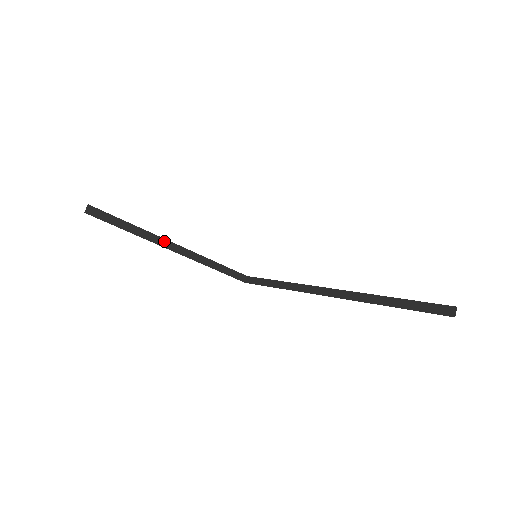
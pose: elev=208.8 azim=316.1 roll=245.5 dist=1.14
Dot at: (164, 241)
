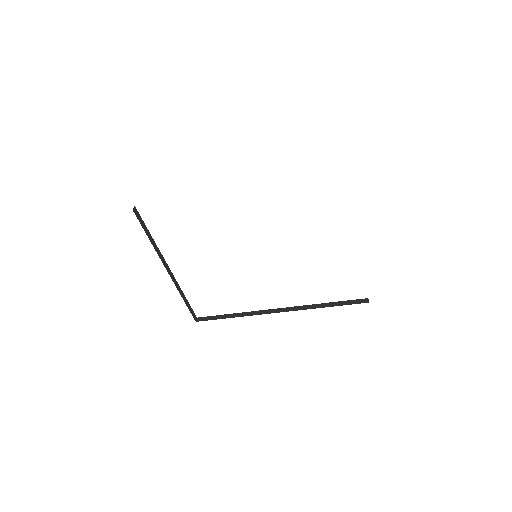
Dot at: (163, 259)
